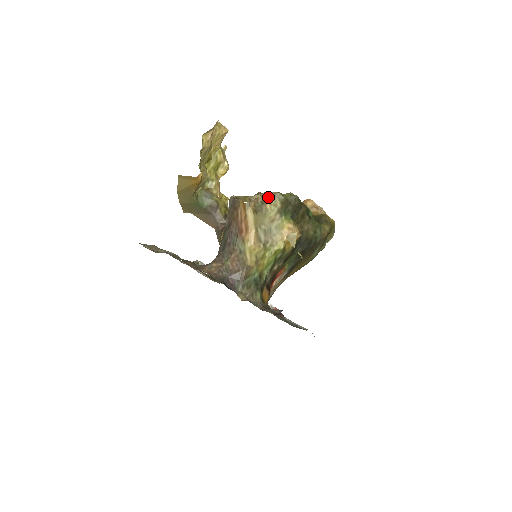
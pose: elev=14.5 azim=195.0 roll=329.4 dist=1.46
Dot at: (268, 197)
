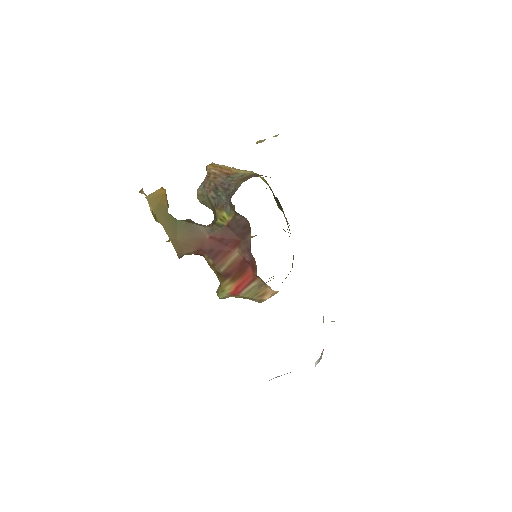
Dot at: occluded
